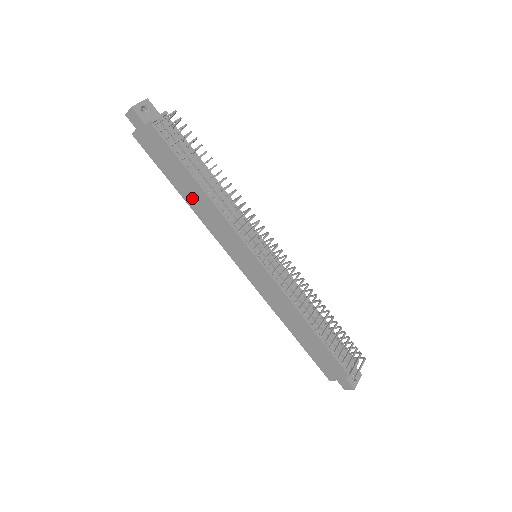
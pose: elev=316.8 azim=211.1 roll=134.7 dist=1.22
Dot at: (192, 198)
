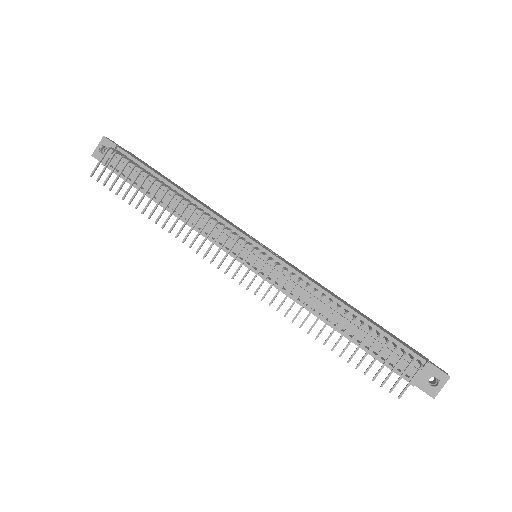
Dot at: occluded
